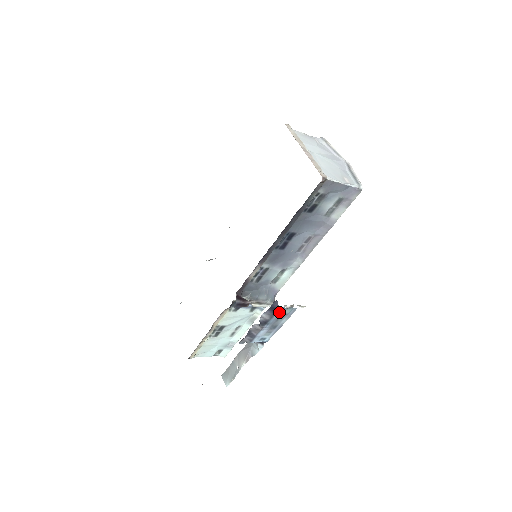
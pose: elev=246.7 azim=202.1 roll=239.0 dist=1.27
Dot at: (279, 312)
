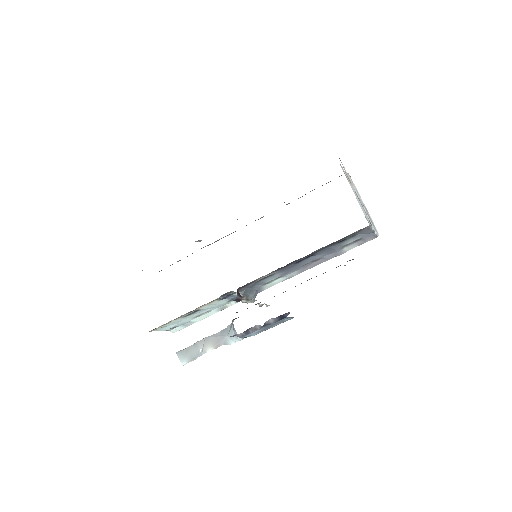
Dot at: (282, 319)
